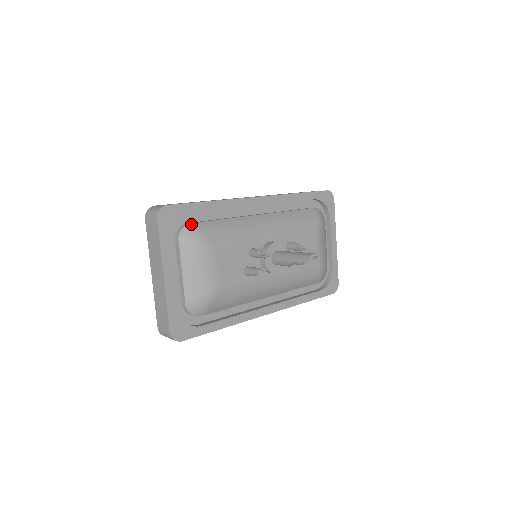
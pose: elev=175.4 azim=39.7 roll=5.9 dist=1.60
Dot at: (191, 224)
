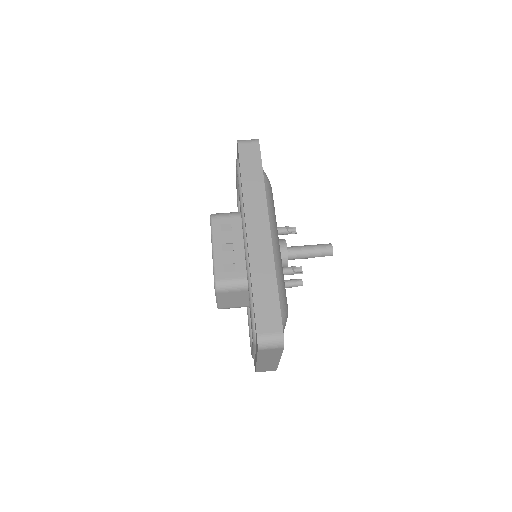
Dot at: occluded
